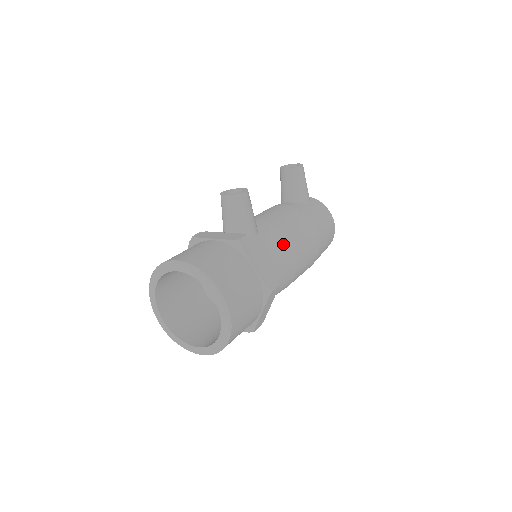
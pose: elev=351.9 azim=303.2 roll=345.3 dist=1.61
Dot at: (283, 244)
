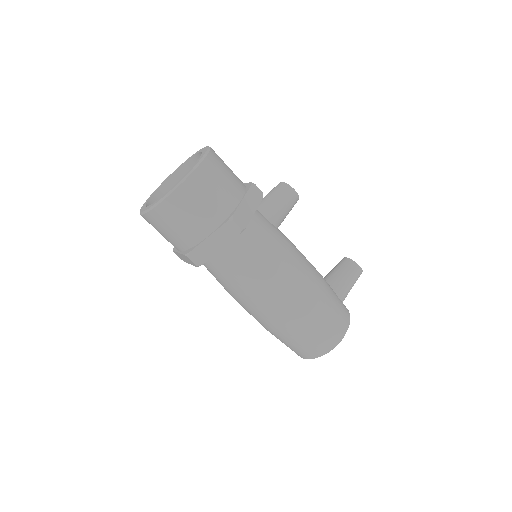
Dot at: (281, 247)
